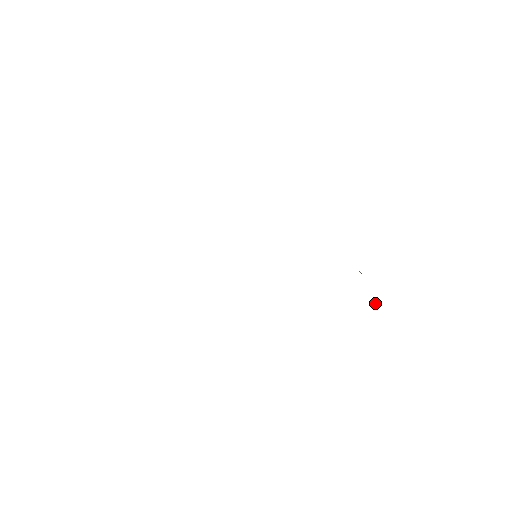
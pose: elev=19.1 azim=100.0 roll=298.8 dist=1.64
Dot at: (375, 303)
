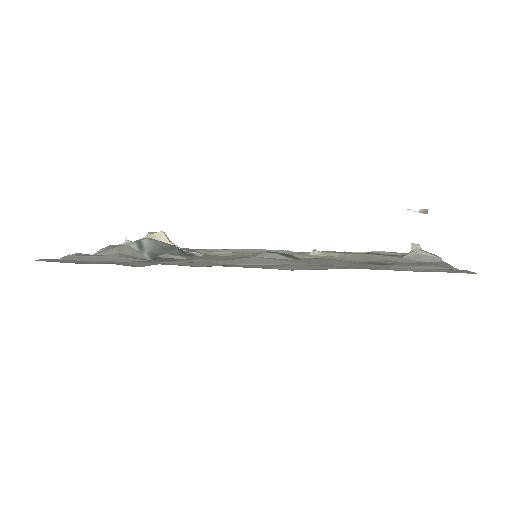
Dot at: (427, 211)
